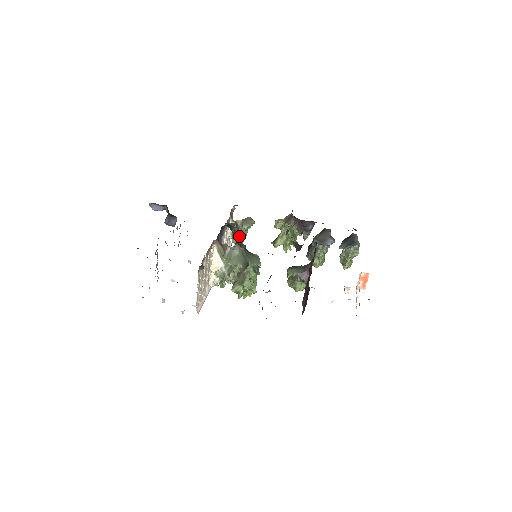
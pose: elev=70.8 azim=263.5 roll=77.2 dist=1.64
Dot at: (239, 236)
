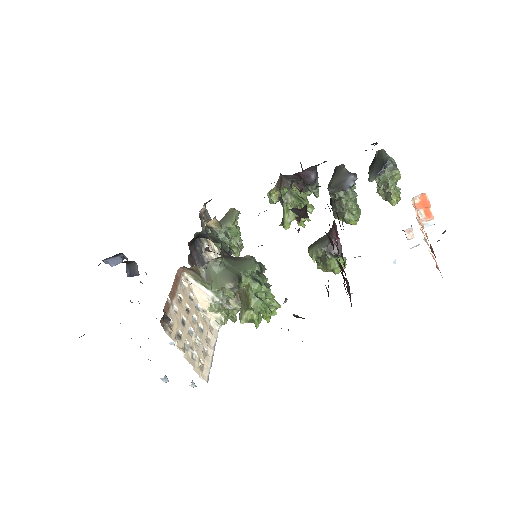
Dot at: occluded
